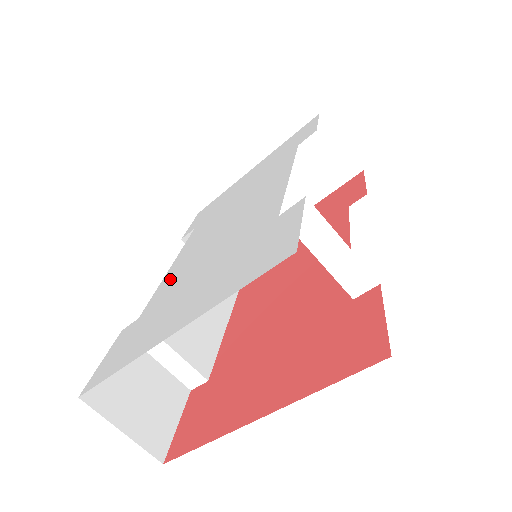
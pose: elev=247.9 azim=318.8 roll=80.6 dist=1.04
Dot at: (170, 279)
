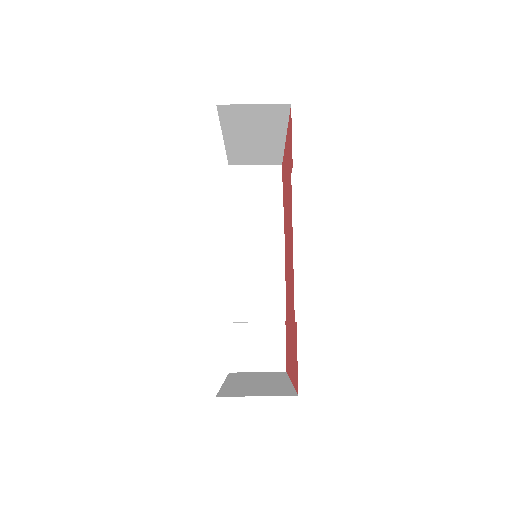
Dot at: occluded
